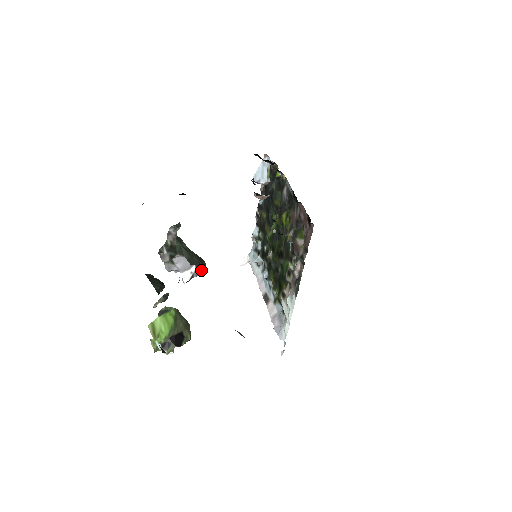
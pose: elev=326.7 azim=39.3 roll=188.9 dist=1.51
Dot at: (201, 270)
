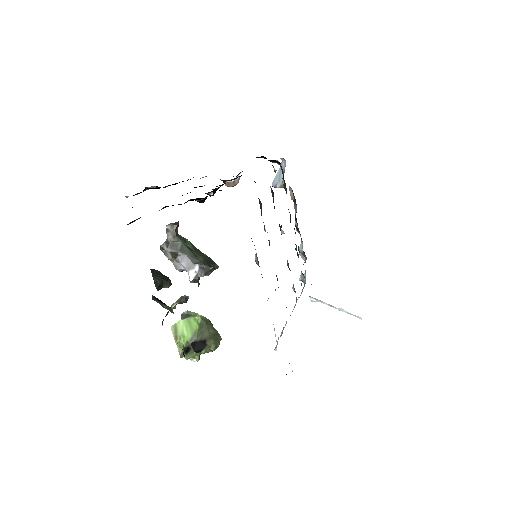
Dot at: (205, 270)
